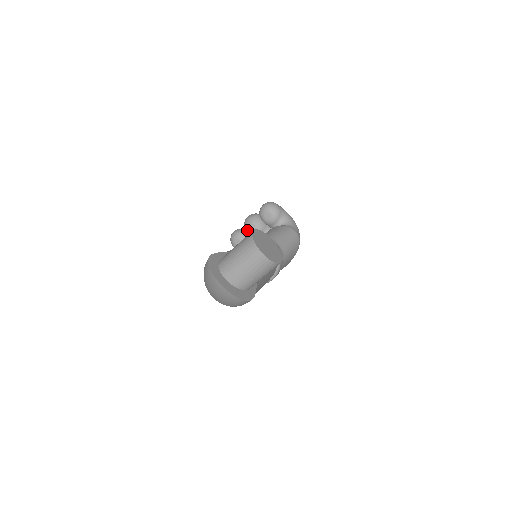
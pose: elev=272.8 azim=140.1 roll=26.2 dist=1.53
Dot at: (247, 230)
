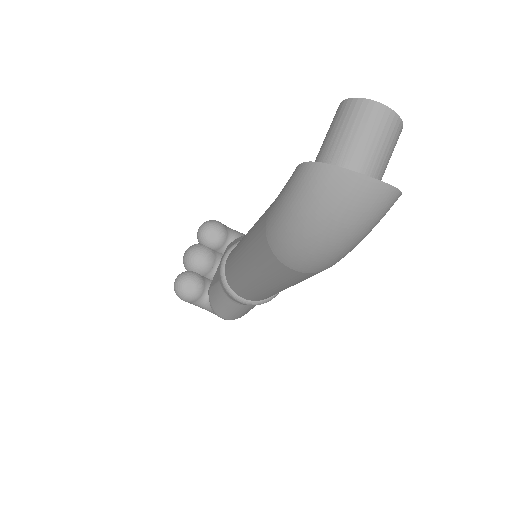
Dot at: (195, 267)
